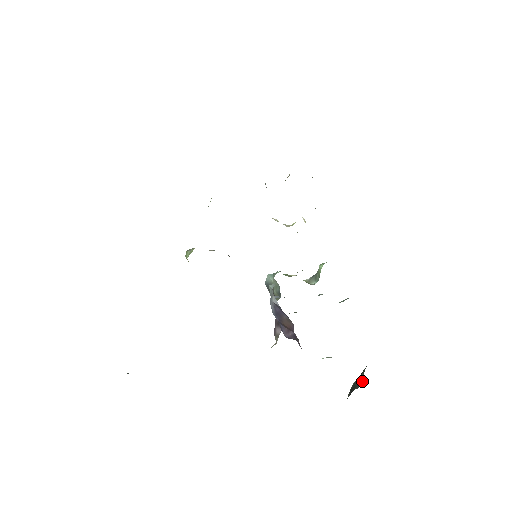
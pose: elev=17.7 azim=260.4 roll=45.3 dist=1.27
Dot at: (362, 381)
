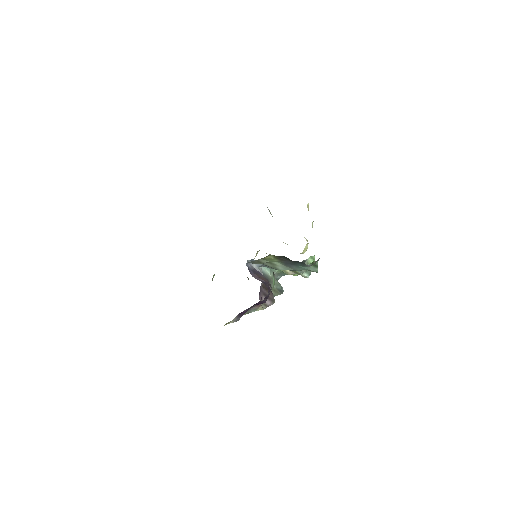
Dot at: occluded
